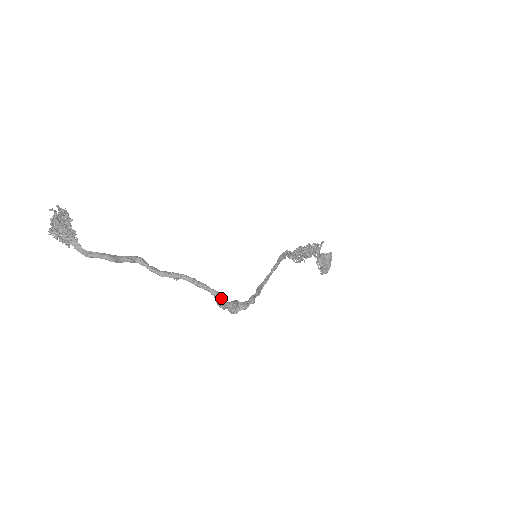
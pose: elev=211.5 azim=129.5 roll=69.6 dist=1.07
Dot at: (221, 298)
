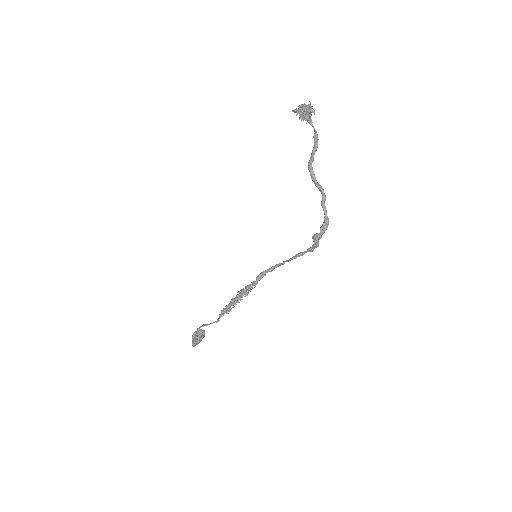
Dot at: (328, 223)
